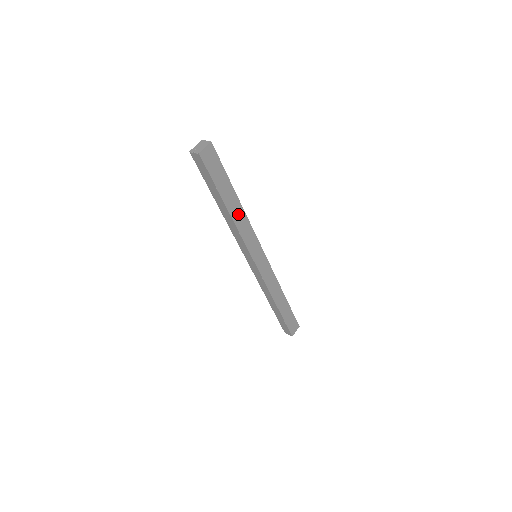
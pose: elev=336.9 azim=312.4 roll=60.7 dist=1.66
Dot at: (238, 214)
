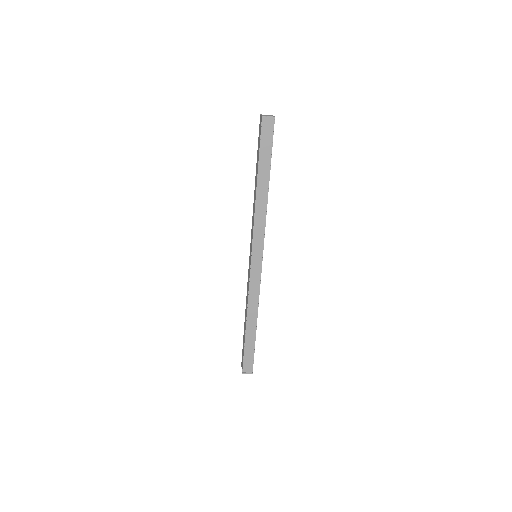
Dot at: occluded
